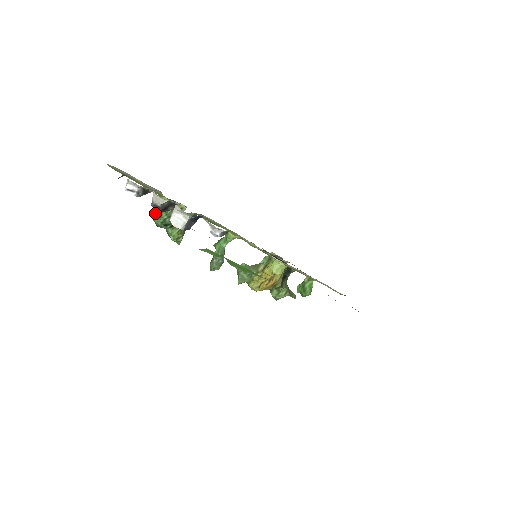
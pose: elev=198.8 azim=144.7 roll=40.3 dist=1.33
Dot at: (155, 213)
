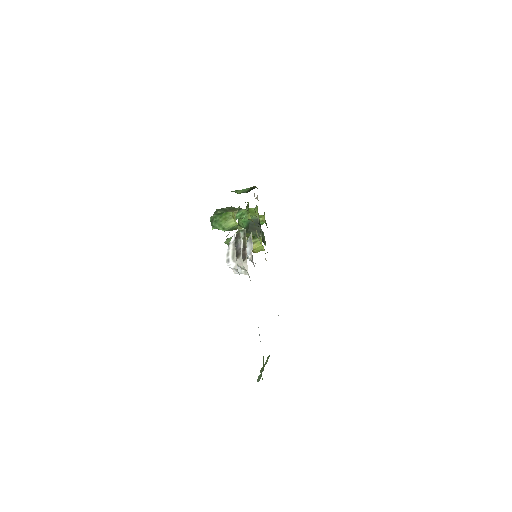
Dot at: (221, 229)
